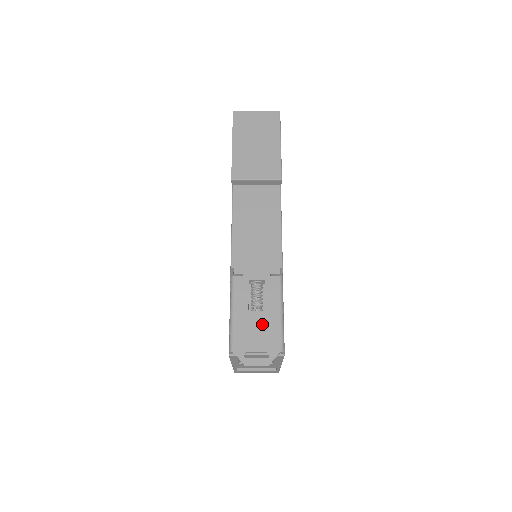
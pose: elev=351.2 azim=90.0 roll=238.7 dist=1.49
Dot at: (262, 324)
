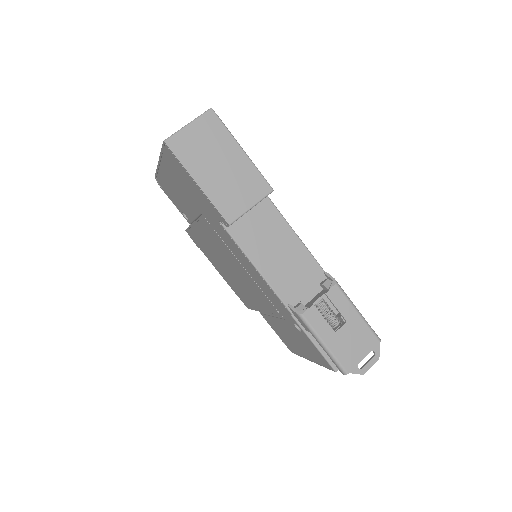
Dot at: (352, 334)
